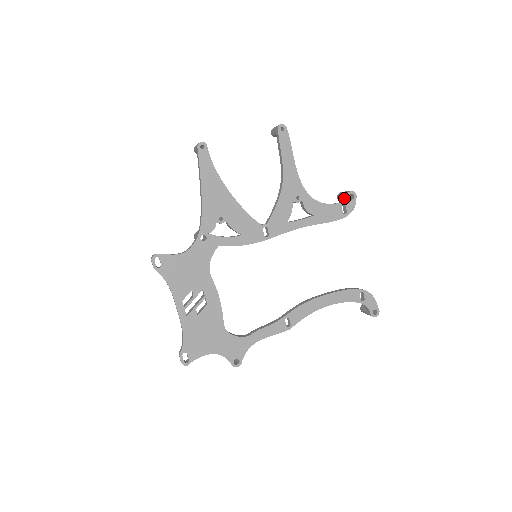
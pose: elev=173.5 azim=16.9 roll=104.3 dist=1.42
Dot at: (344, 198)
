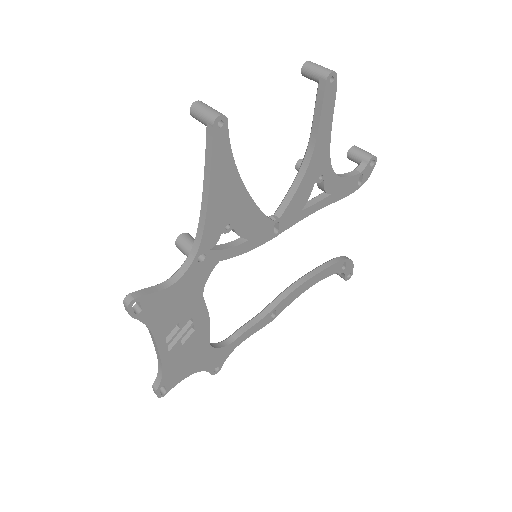
Dot at: (364, 165)
